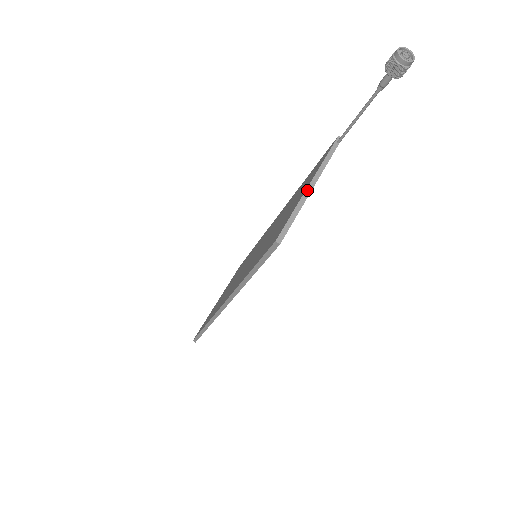
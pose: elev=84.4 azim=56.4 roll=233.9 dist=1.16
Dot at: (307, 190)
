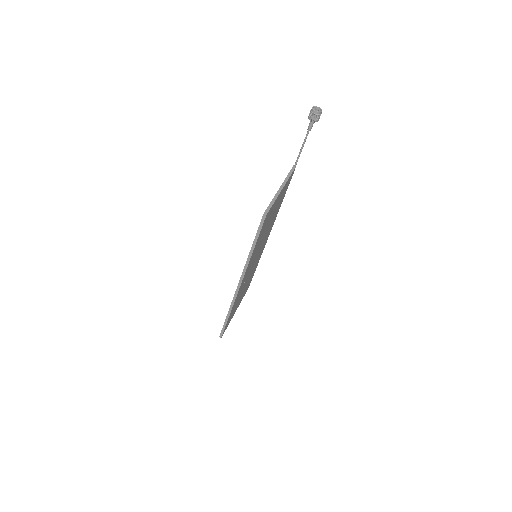
Dot at: (279, 191)
